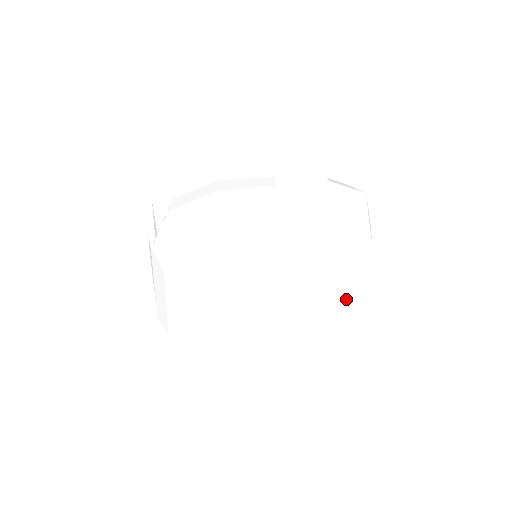
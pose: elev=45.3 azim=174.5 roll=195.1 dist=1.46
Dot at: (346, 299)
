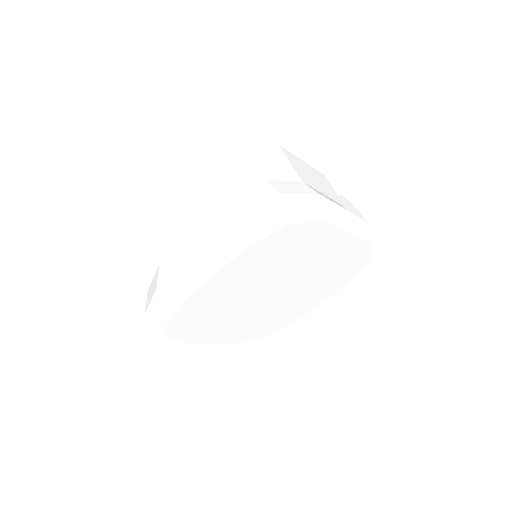
Dot at: (298, 317)
